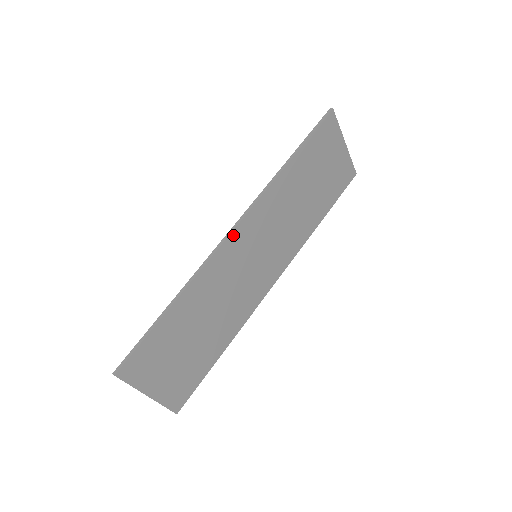
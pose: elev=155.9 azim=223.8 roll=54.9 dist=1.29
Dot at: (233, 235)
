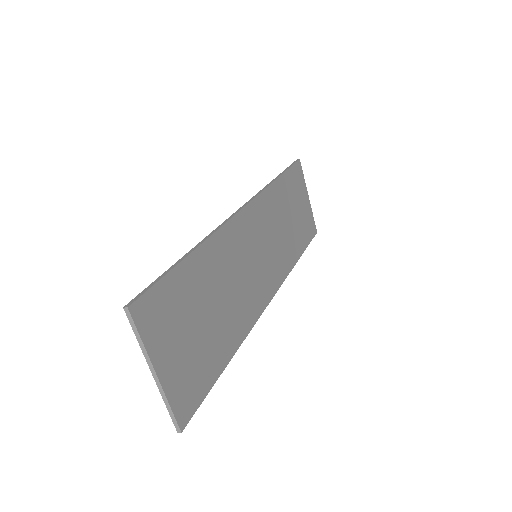
Dot at: (241, 214)
